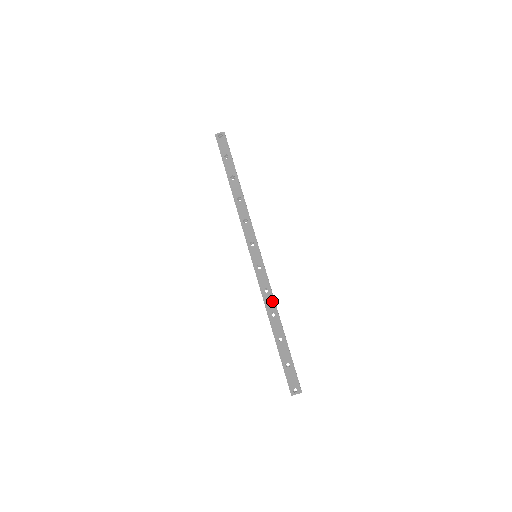
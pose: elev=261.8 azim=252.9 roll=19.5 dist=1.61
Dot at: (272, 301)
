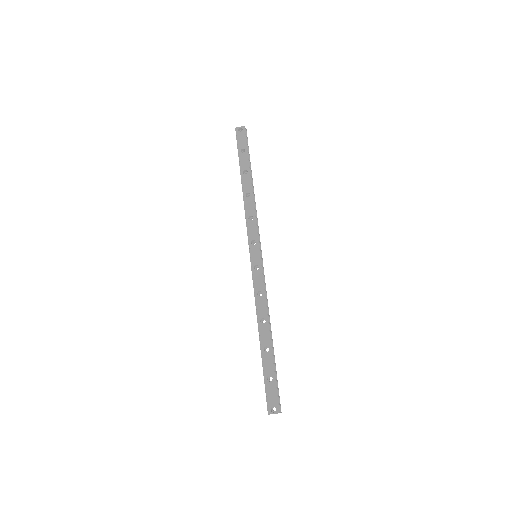
Dot at: (264, 306)
